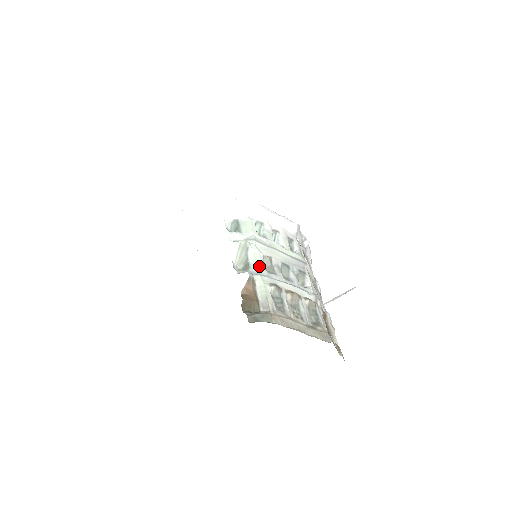
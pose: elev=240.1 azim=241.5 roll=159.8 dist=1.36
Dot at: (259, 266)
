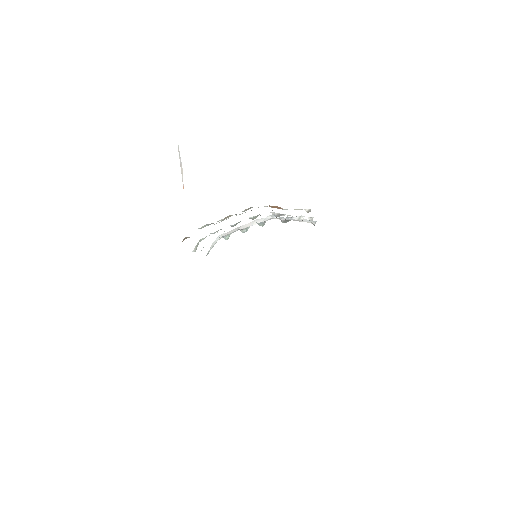
Dot at: occluded
